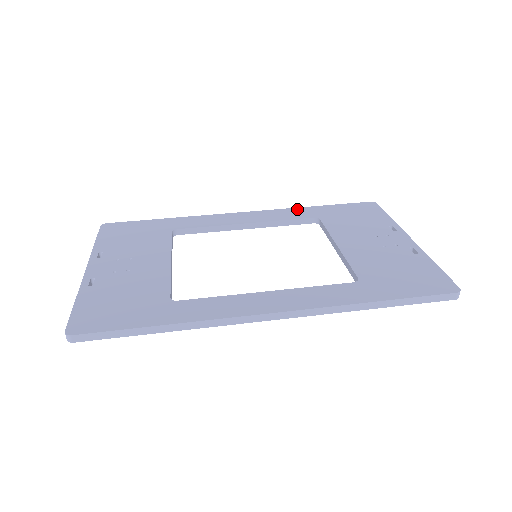
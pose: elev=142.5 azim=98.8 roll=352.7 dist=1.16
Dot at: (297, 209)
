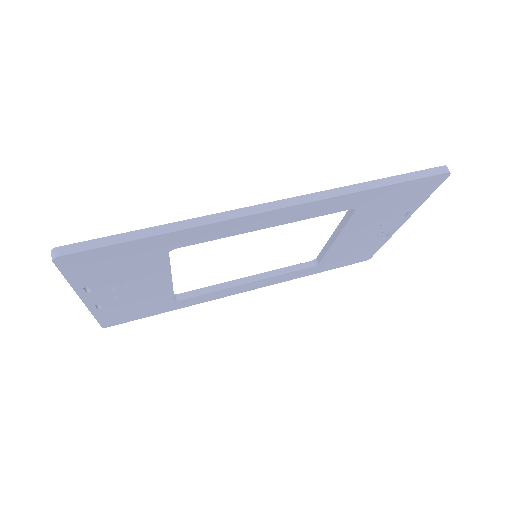
Dot at: occluded
